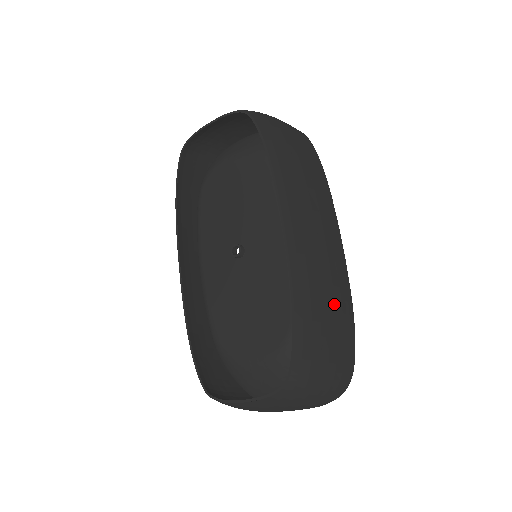
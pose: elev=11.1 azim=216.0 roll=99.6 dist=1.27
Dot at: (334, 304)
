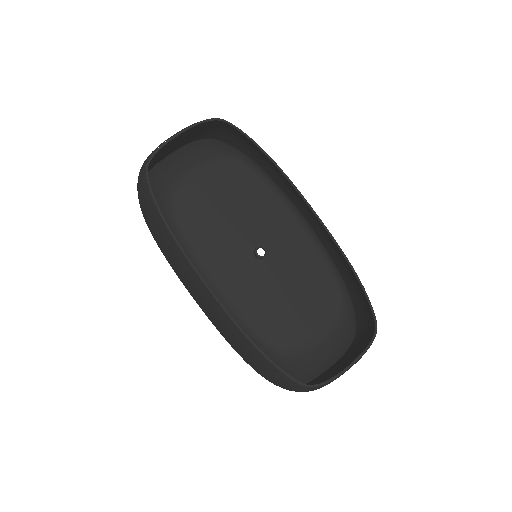
Dot at: occluded
